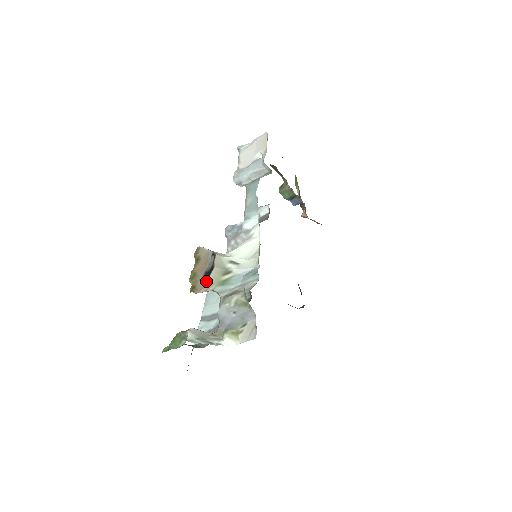
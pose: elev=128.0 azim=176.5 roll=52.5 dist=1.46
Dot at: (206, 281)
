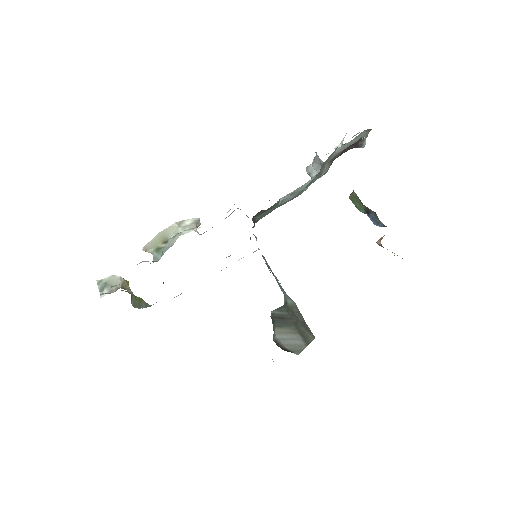
Dot at: (150, 241)
